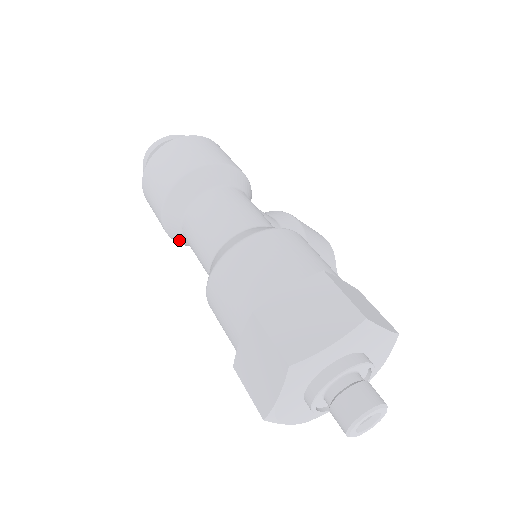
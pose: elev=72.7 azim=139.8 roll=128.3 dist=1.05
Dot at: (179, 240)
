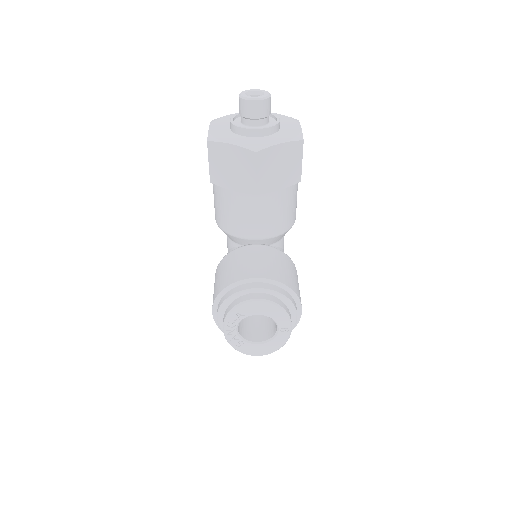
Dot at: occluded
